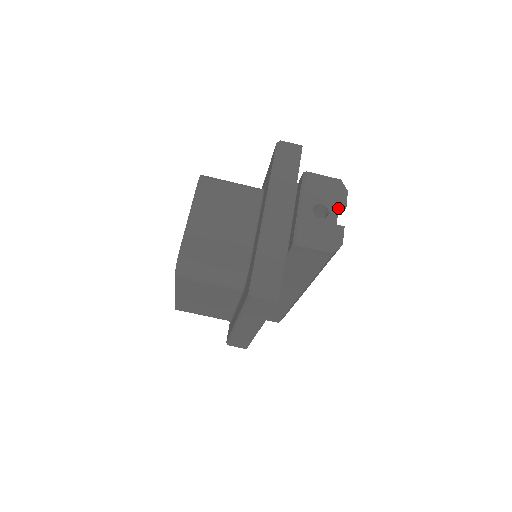
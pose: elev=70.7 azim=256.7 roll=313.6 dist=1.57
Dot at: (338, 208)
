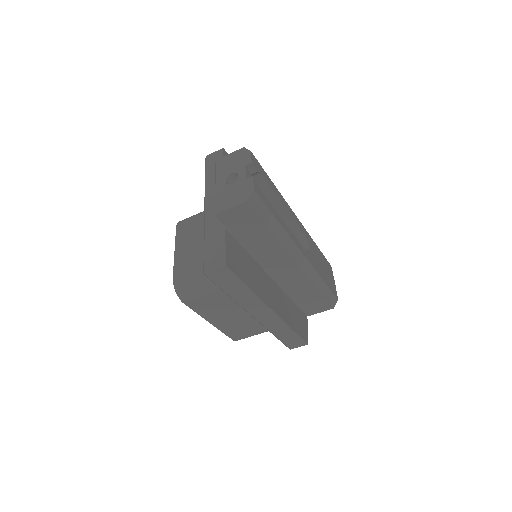
Dot at: (248, 168)
